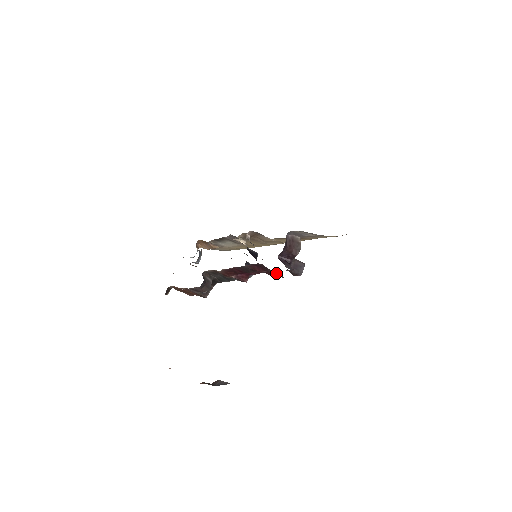
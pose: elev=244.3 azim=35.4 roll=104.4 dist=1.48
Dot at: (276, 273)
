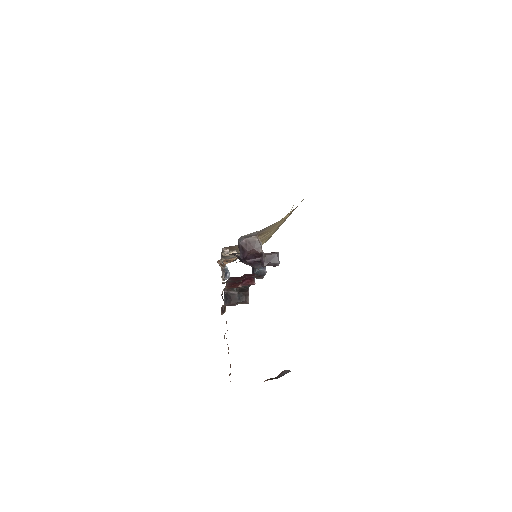
Dot at: occluded
